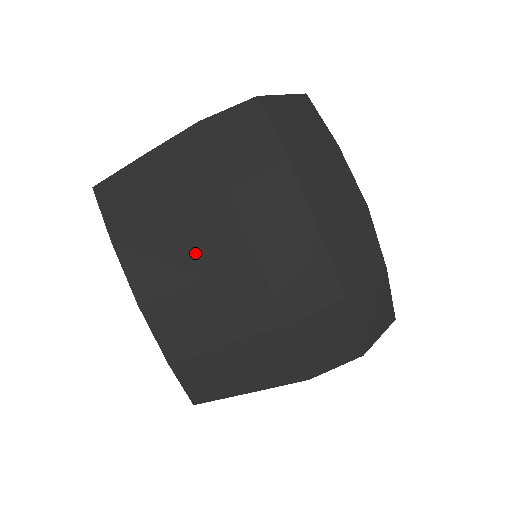
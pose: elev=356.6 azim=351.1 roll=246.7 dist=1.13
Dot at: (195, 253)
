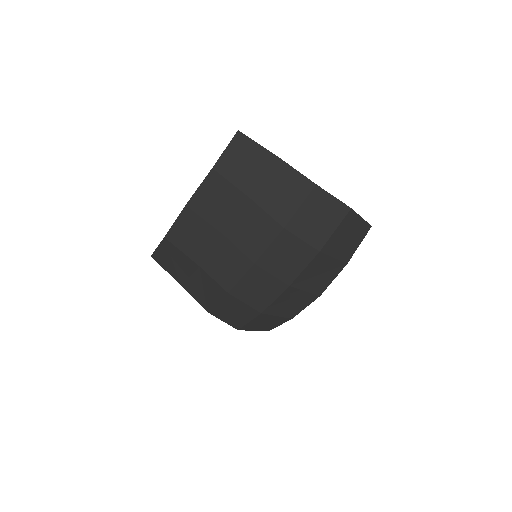
Dot at: (237, 224)
